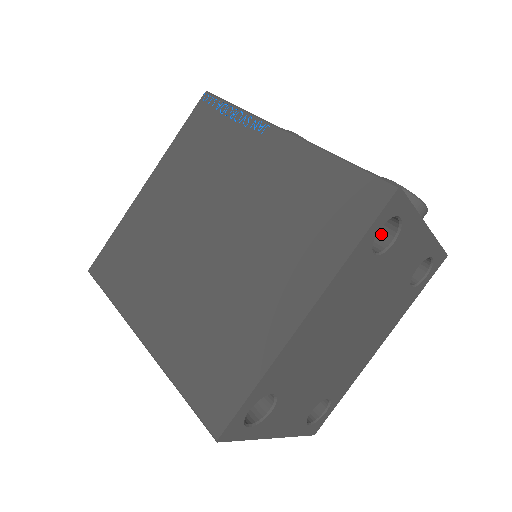
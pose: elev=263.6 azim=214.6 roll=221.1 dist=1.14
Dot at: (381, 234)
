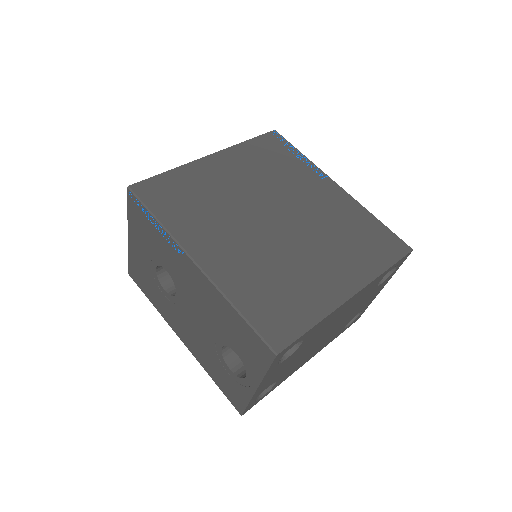
Dot at: occluded
